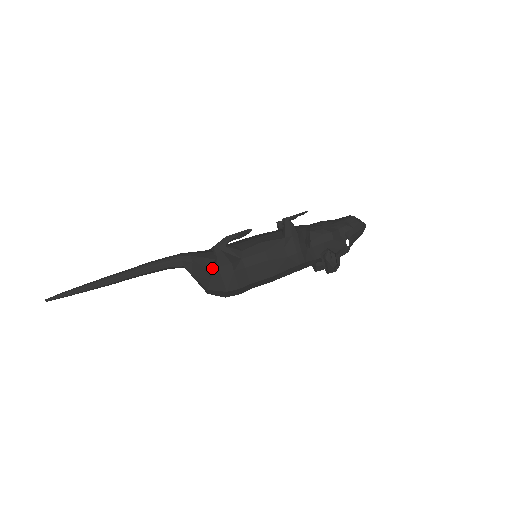
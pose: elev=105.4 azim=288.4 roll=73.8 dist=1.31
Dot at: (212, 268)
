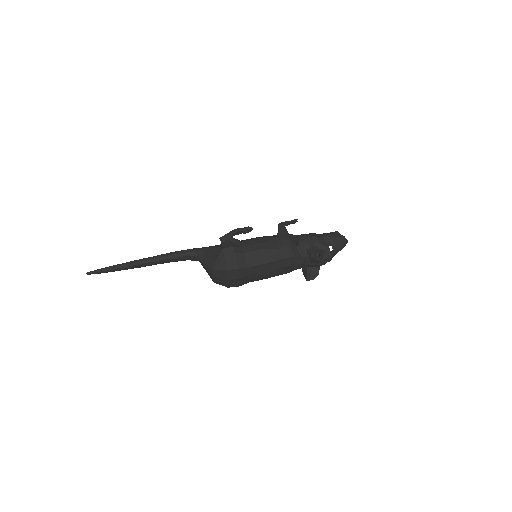
Dot at: (218, 251)
